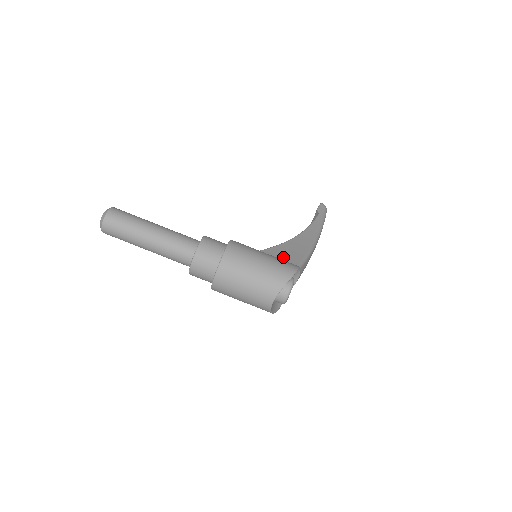
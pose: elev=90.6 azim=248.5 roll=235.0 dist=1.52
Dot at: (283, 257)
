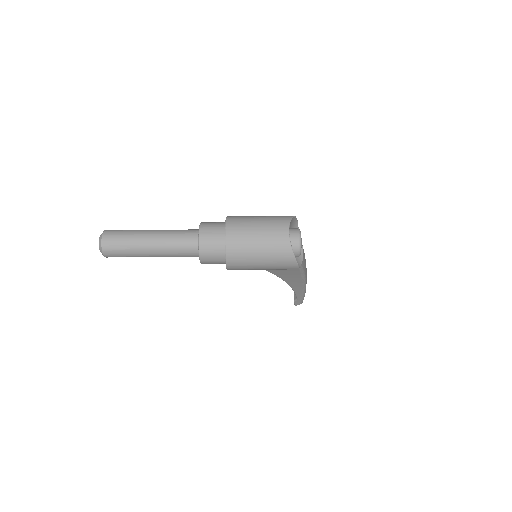
Dot at: occluded
